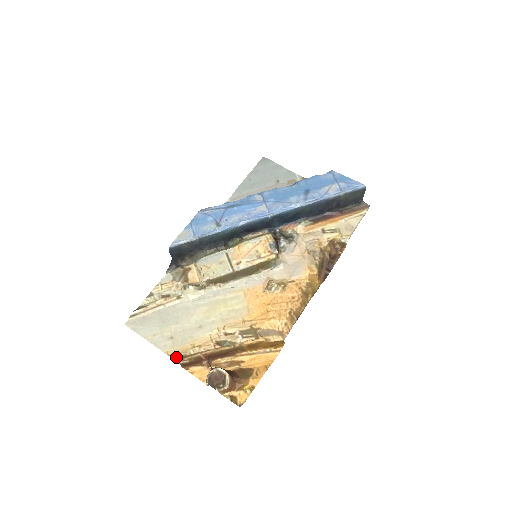
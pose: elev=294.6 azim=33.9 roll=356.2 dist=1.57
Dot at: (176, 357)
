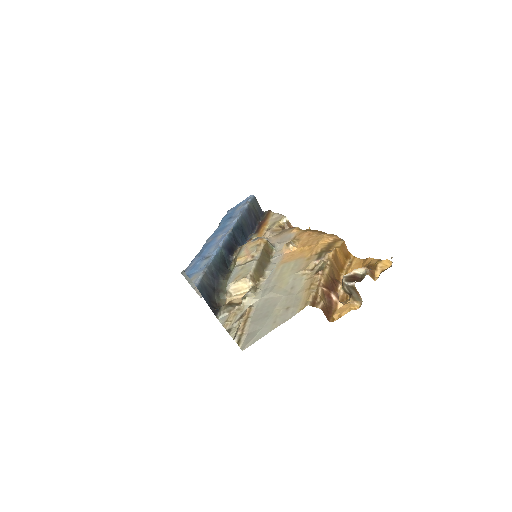
Dot at: (311, 303)
